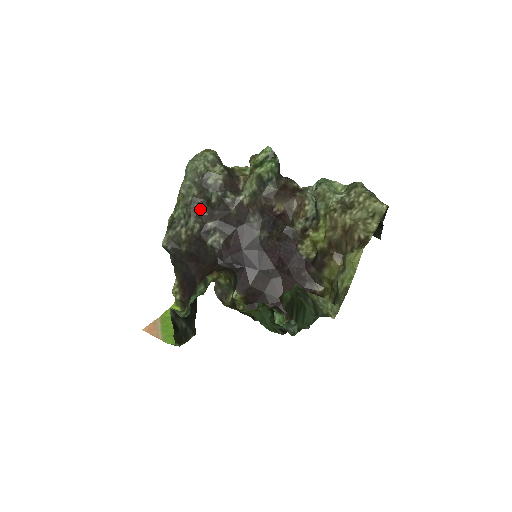
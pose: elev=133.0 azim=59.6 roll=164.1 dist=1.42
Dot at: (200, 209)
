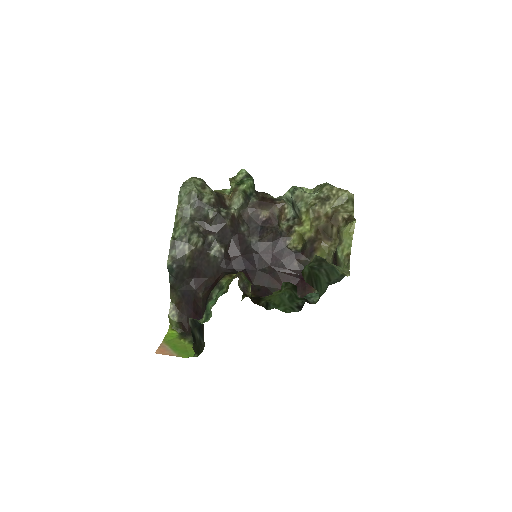
Dot at: (199, 226)
